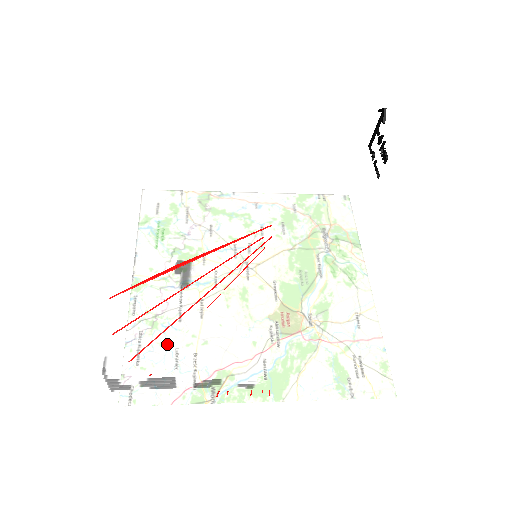
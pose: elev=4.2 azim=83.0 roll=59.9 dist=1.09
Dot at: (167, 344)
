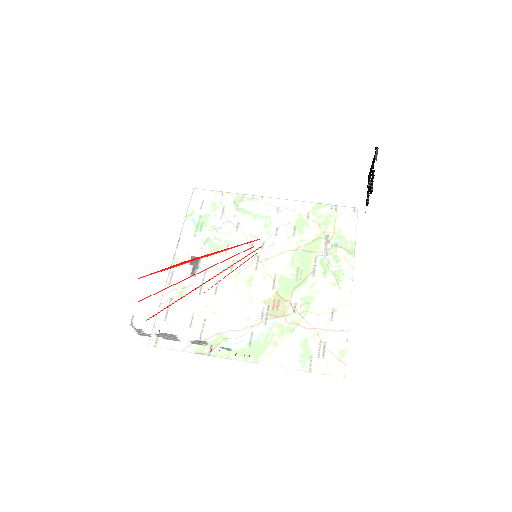
Dot at: (173, 313)
